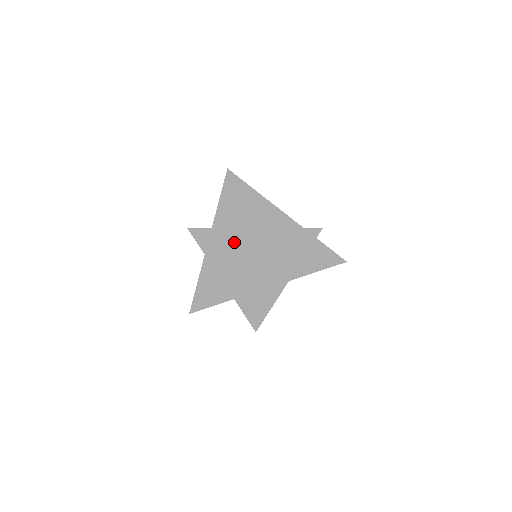
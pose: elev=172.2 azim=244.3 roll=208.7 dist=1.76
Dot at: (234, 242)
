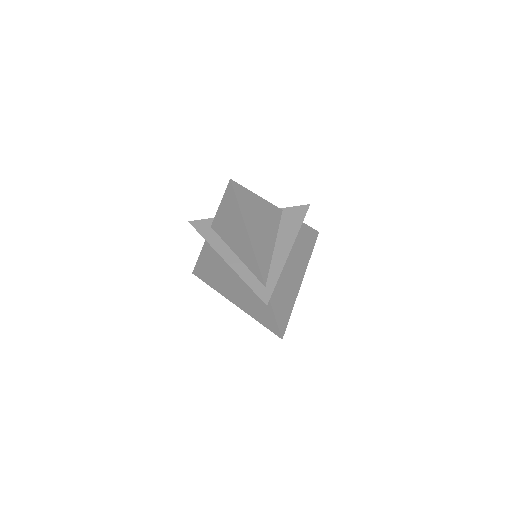
Dot at: occluded
